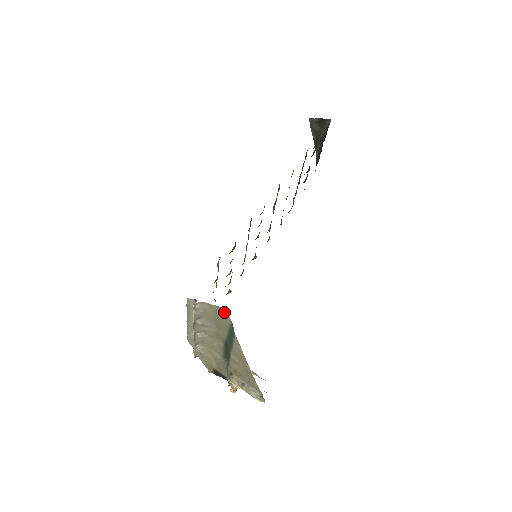
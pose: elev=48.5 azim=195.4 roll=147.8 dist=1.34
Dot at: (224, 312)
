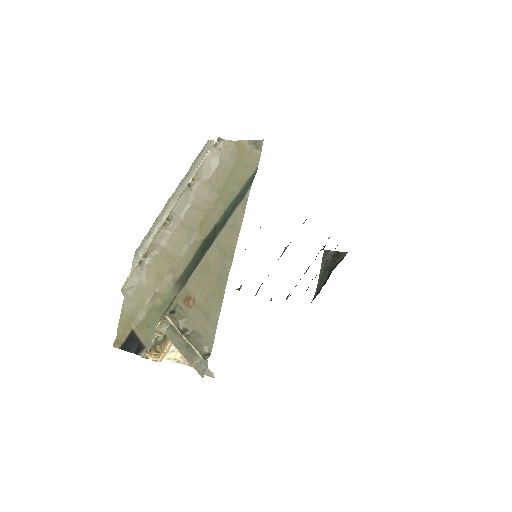
Dot at: (257, 149)
